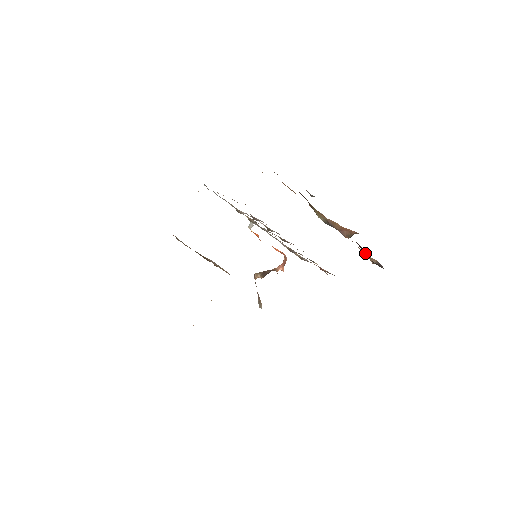
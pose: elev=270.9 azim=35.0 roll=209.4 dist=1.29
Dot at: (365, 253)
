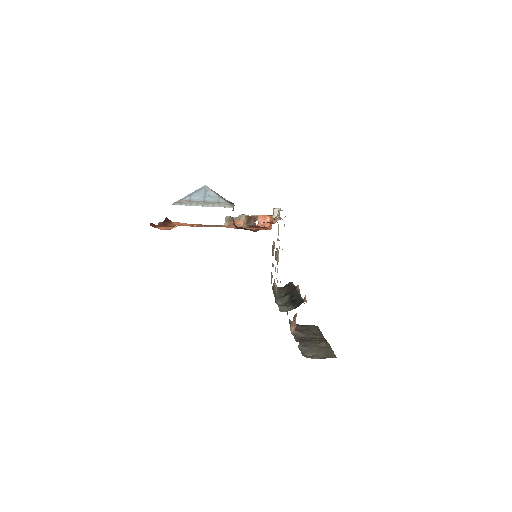
Dot at: occluded
